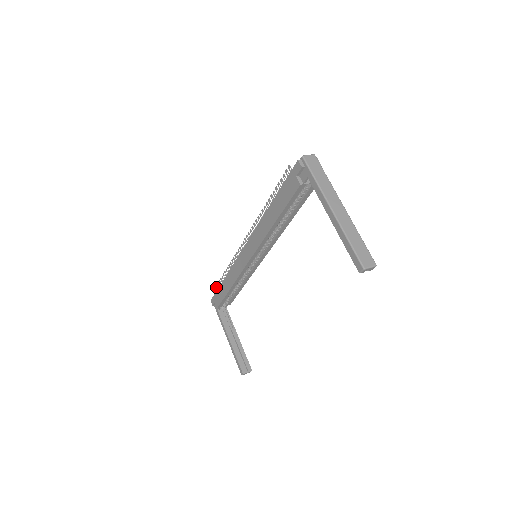
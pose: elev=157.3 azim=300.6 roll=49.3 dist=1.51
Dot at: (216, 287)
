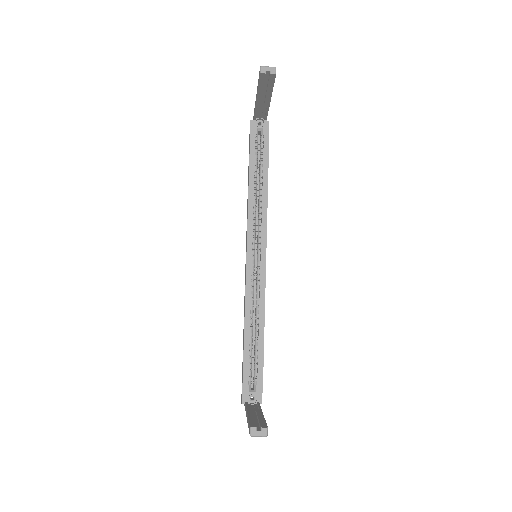
Dot at: occluded
